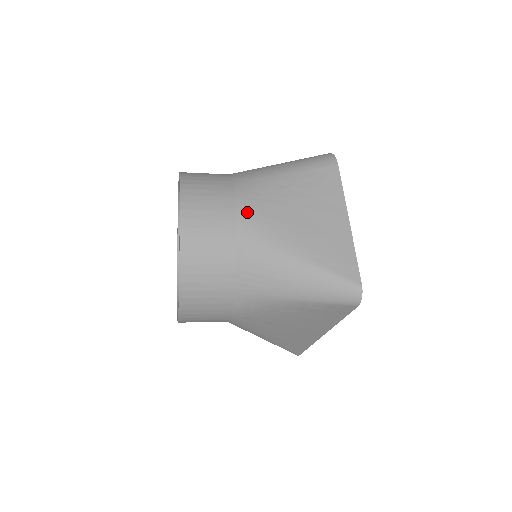
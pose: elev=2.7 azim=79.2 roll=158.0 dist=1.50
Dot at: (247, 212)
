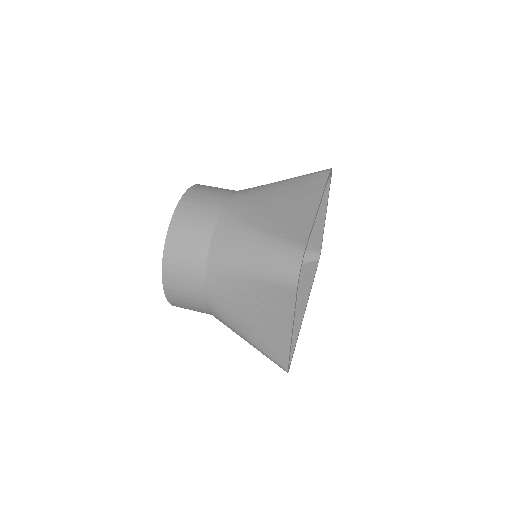
Dot at: (213, 301)
